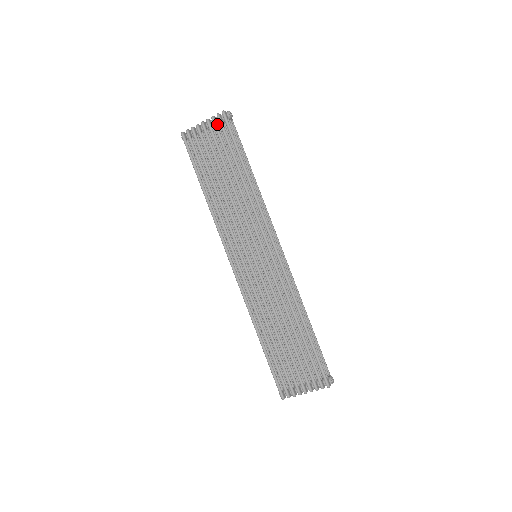
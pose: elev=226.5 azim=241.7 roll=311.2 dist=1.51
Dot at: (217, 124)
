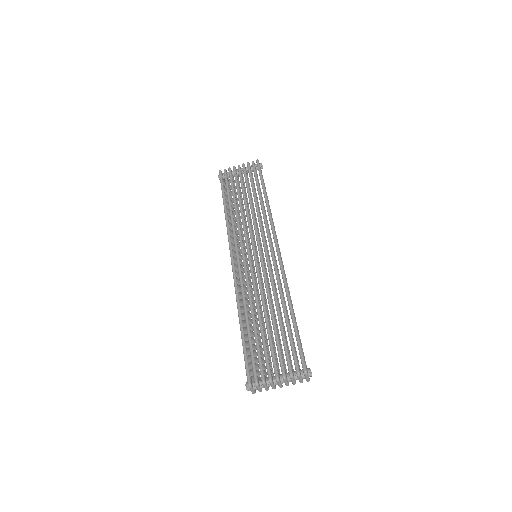
Dot at: occluded
